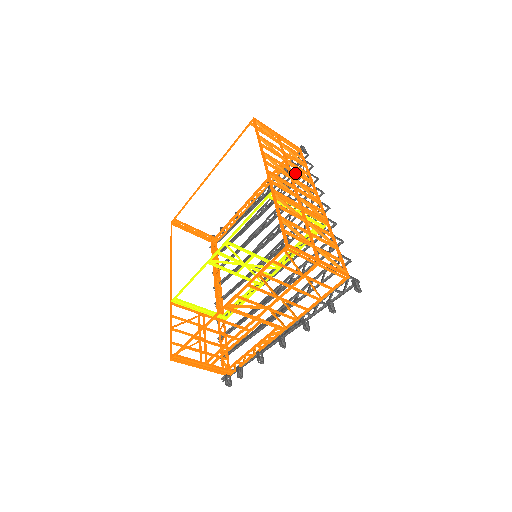
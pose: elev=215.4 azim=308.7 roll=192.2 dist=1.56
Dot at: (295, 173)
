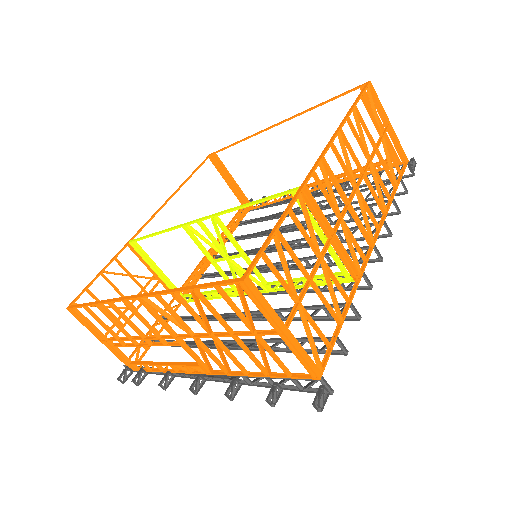
Dot at: (369, 185)
